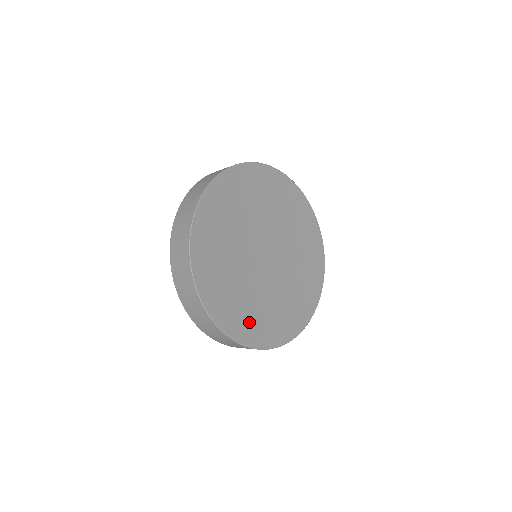
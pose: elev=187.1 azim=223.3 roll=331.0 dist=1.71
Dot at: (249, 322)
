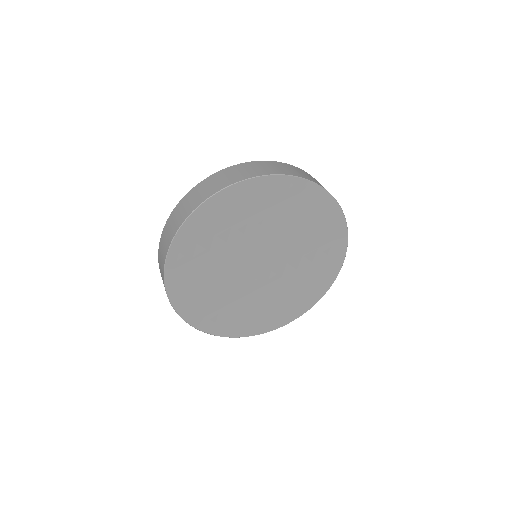
Dot at: (258, 319)
